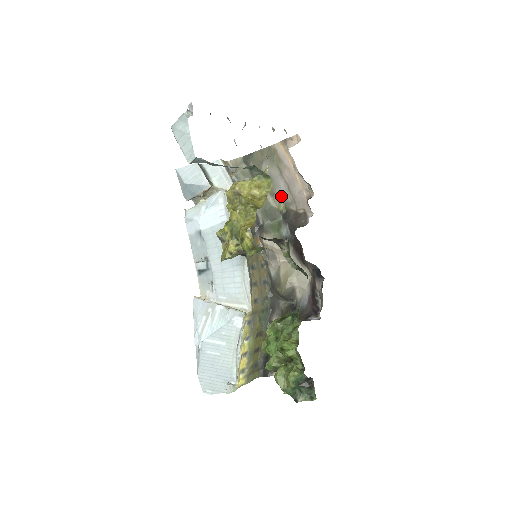
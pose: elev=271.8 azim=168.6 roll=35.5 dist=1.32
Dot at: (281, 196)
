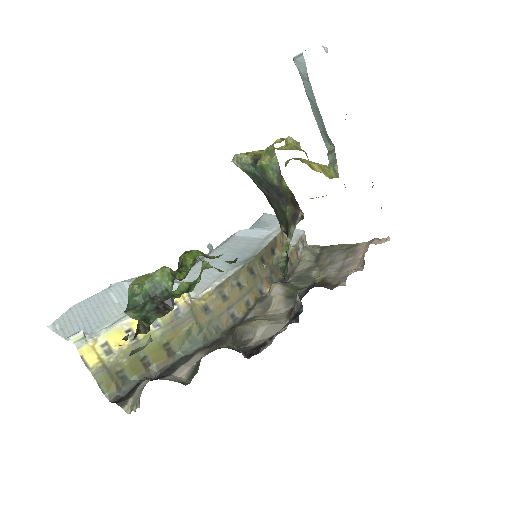
Dot at: (328, 270)
